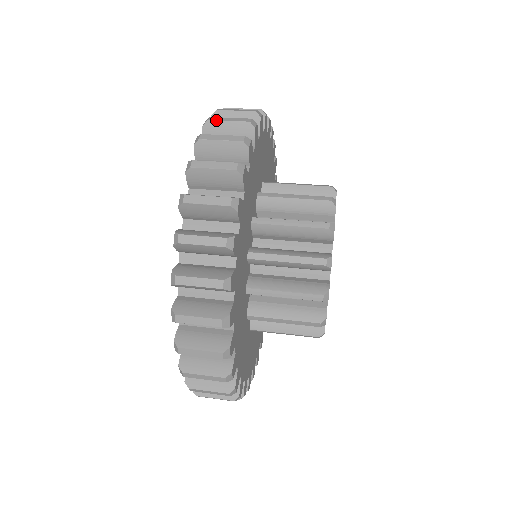
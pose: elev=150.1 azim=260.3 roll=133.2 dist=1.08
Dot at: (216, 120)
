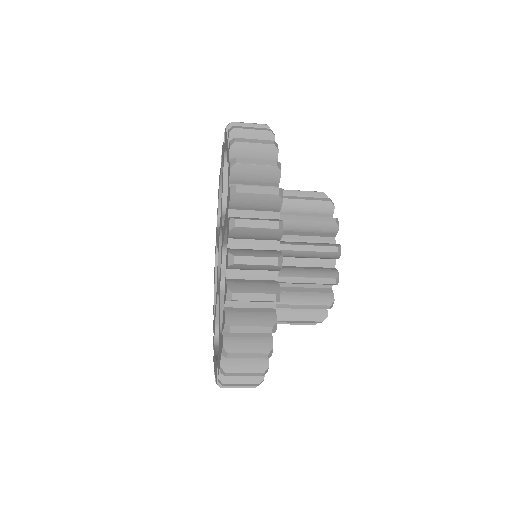
Dot at: occluded
